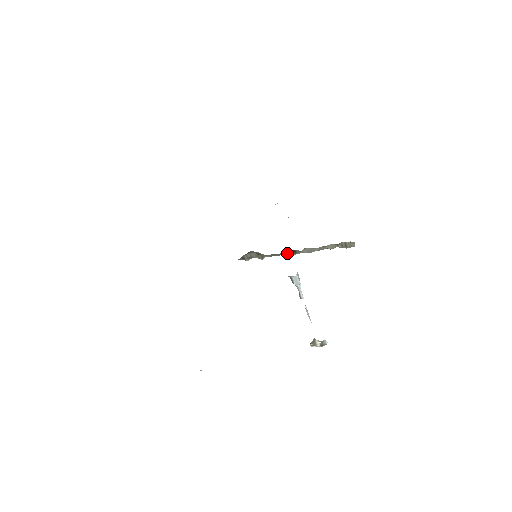
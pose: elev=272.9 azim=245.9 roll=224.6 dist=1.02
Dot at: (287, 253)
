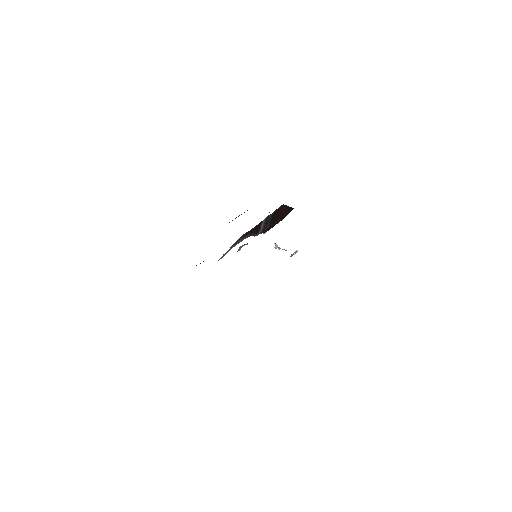
Dot at: occluded
